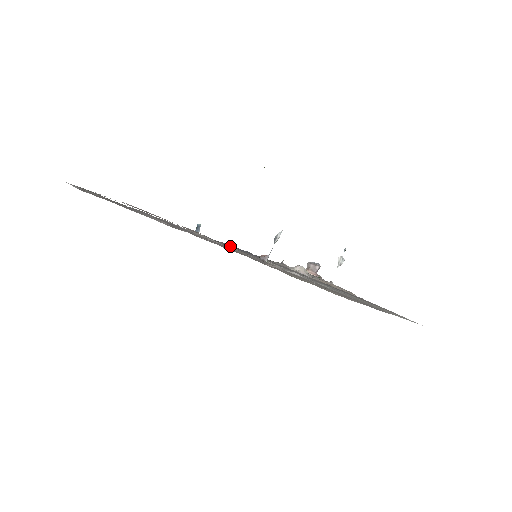
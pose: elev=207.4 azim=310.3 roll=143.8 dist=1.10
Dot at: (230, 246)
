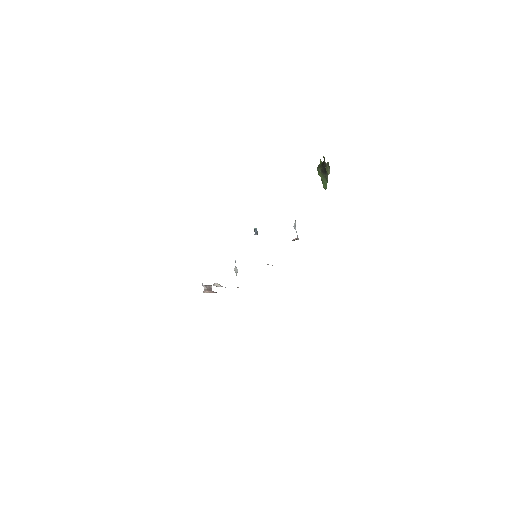
Dot at: occluded
